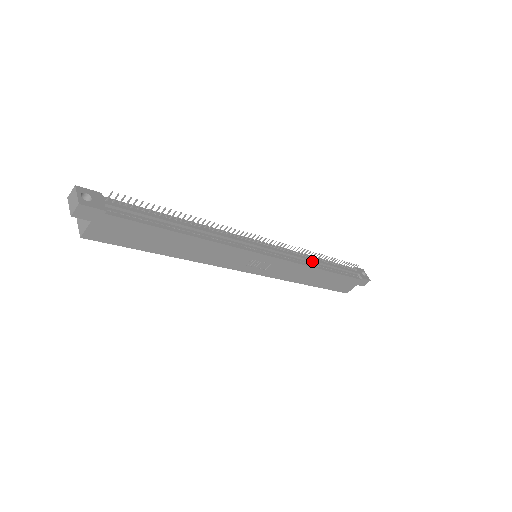
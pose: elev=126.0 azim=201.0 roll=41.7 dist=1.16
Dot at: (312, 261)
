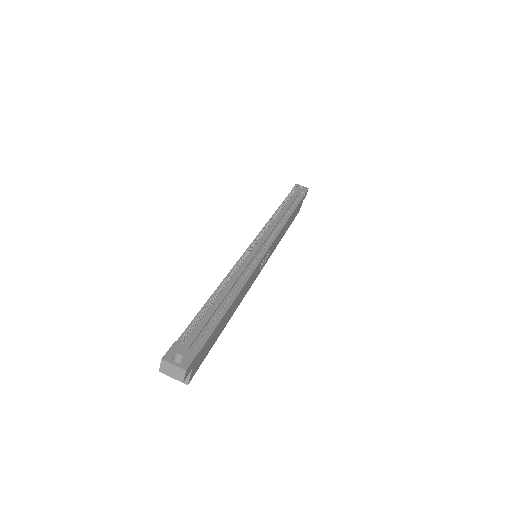
Dot at: (281, 218)
